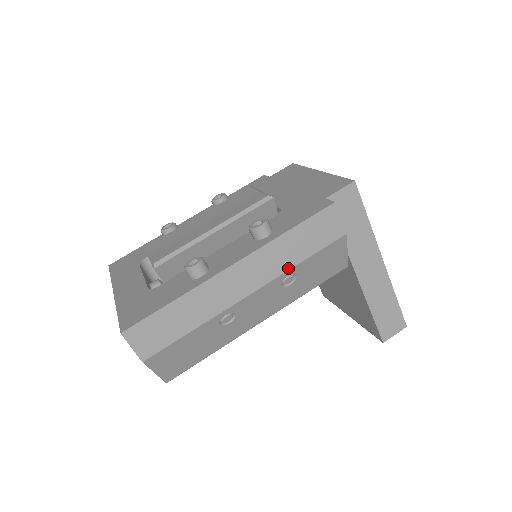
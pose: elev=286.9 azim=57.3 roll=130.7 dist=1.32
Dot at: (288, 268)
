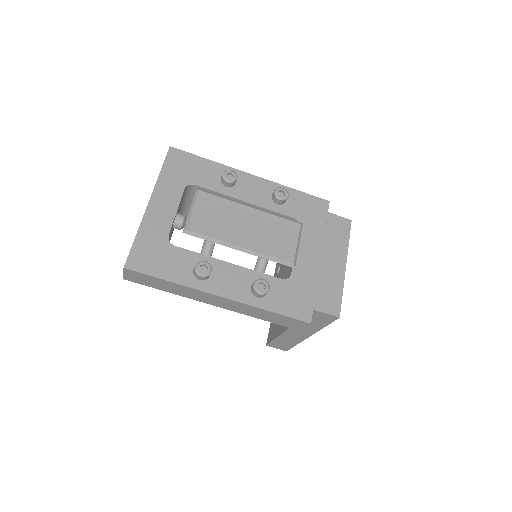
Dot at: (250, 315)
